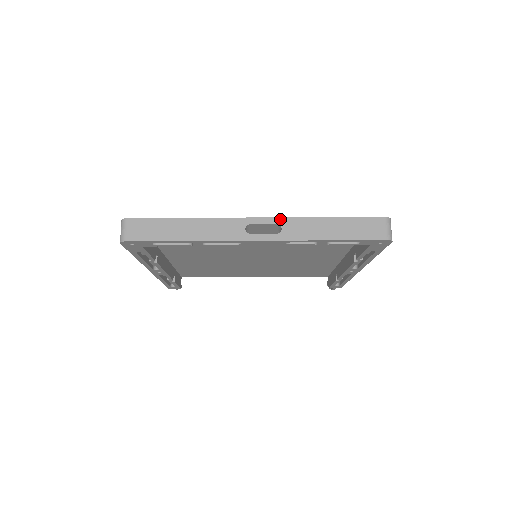
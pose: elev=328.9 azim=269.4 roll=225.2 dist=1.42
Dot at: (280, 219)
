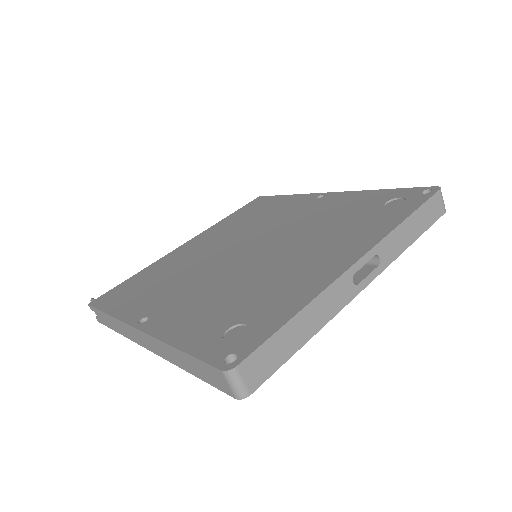
Dot at: (375, 248)
